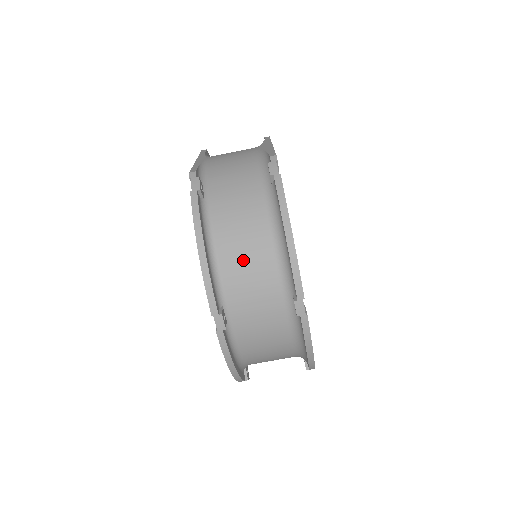
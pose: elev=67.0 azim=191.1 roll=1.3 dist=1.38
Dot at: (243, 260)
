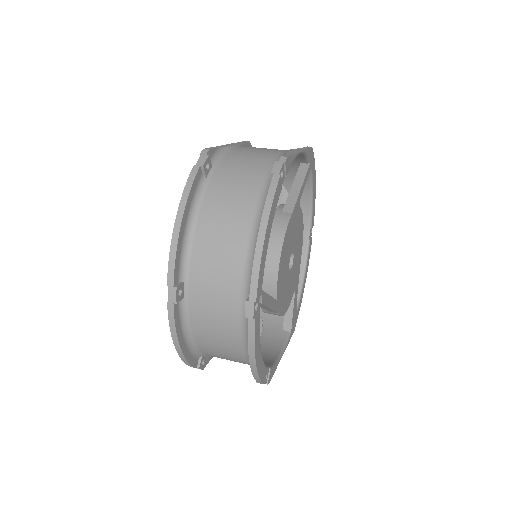
Dot at: (216, 245)
